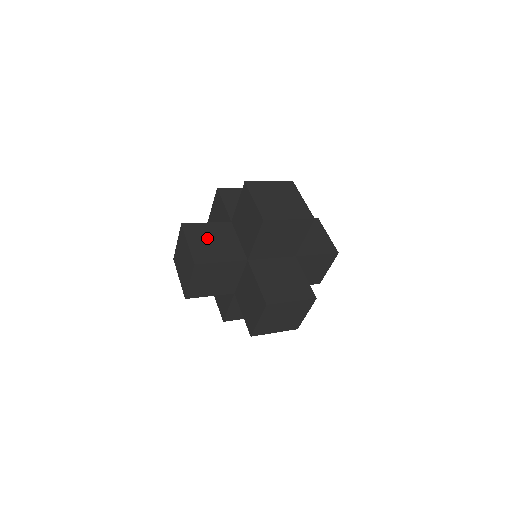
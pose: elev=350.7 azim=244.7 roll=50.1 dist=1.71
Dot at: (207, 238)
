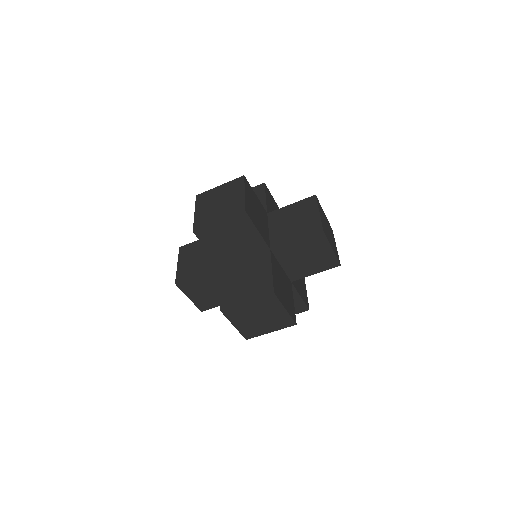
Dot at: (194, 255)
